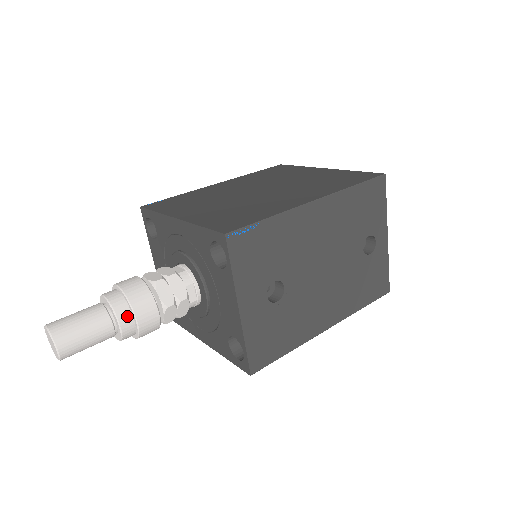
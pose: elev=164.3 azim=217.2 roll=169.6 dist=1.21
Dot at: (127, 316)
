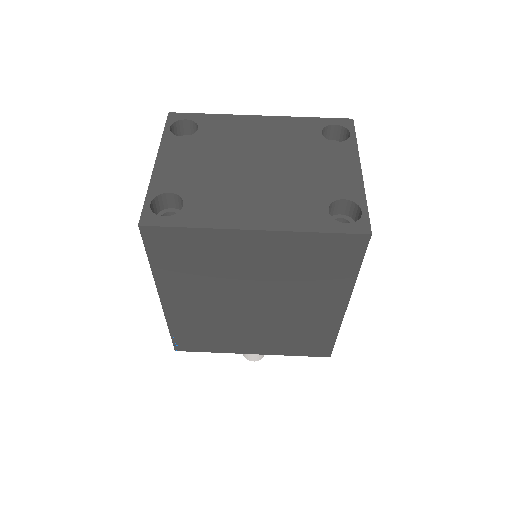
Dot at: occluded
